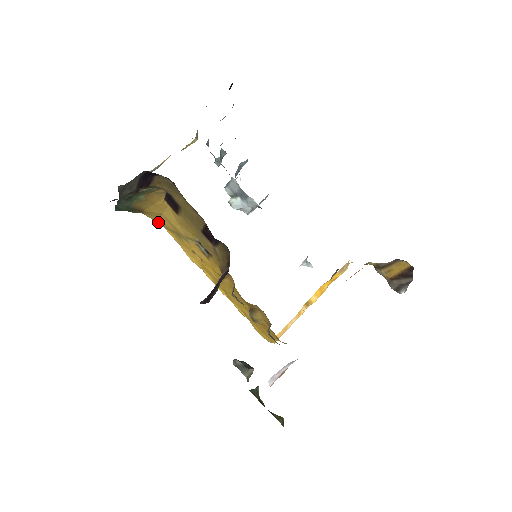
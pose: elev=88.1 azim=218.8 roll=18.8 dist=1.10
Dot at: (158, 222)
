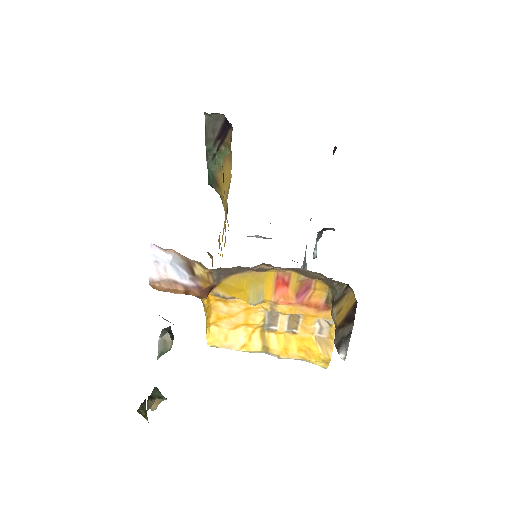
Dot at: occluded
